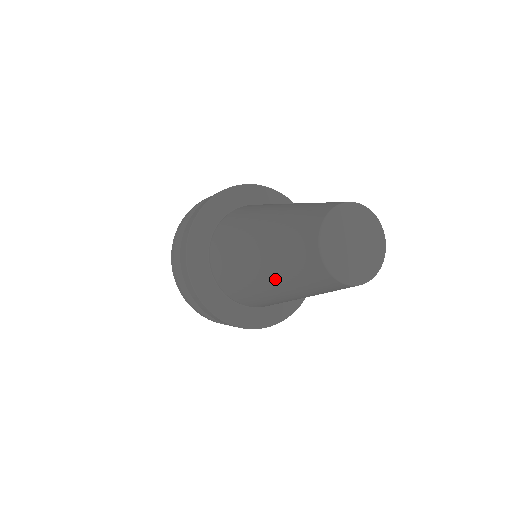
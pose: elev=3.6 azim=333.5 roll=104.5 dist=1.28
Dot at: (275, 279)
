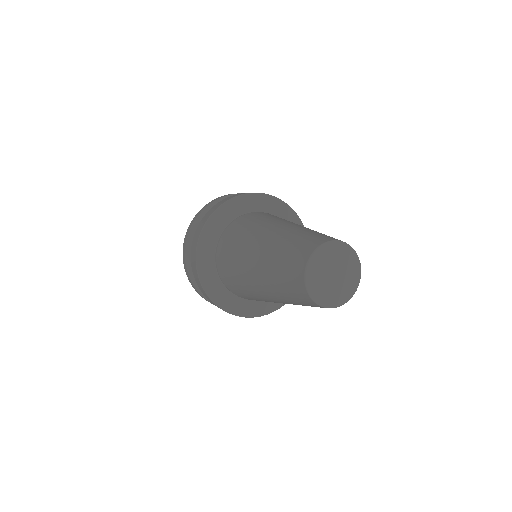
Dot at: (263, 275)
